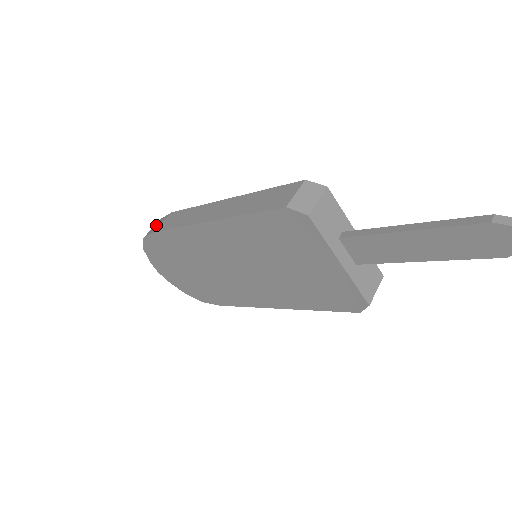
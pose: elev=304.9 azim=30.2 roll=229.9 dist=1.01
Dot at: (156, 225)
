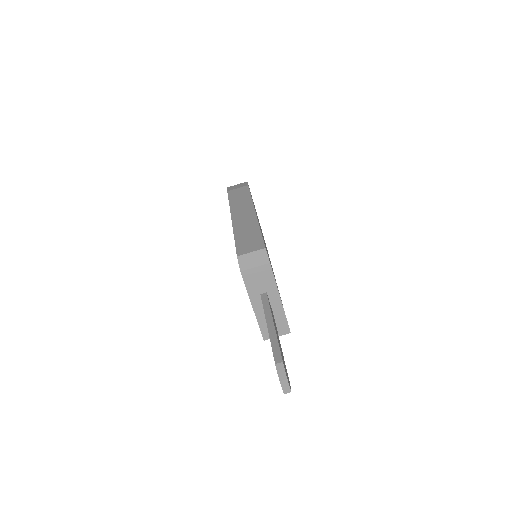
Dot at: (238, 185)
